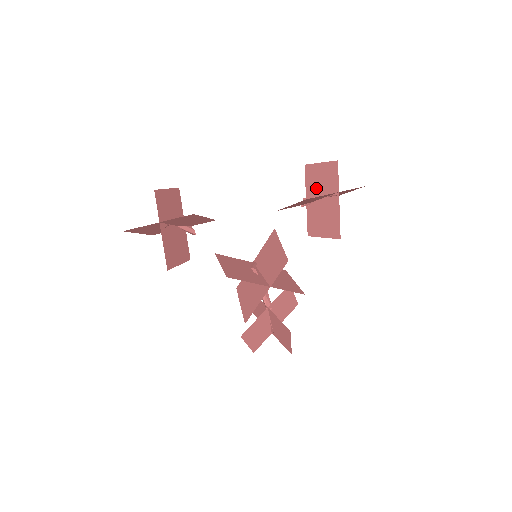
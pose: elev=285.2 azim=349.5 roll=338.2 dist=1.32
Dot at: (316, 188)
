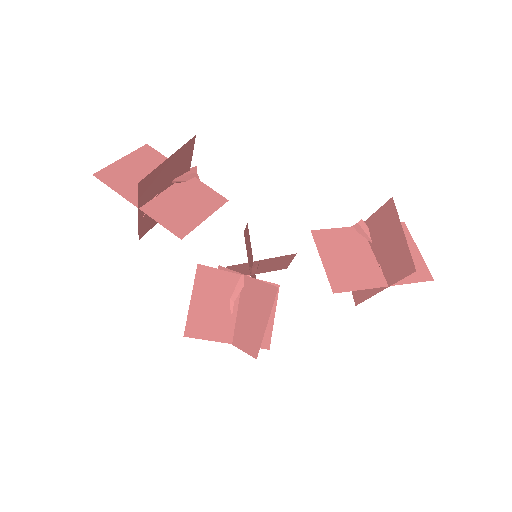
Dot at: (379, 238)
